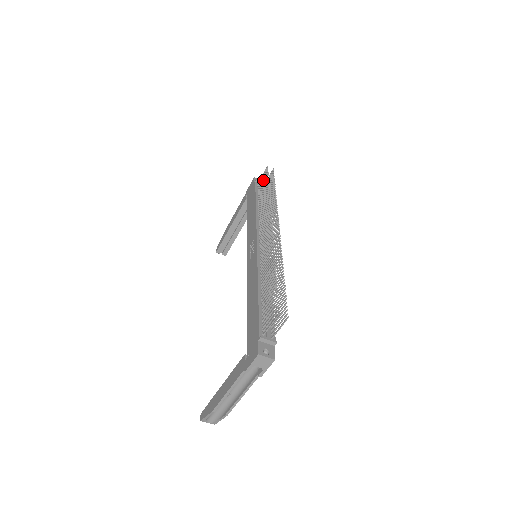
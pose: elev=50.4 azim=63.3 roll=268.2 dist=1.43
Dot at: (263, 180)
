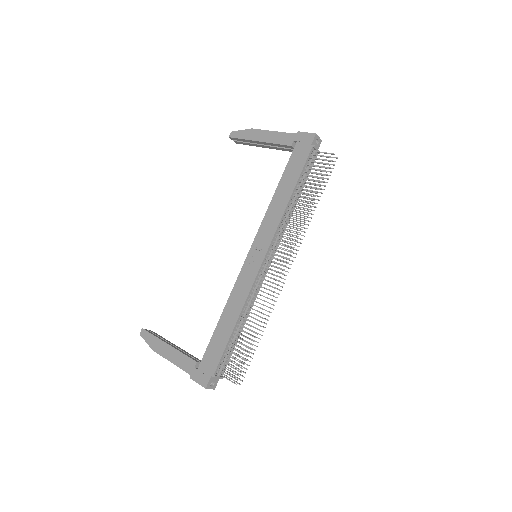
Dot at: occluded
